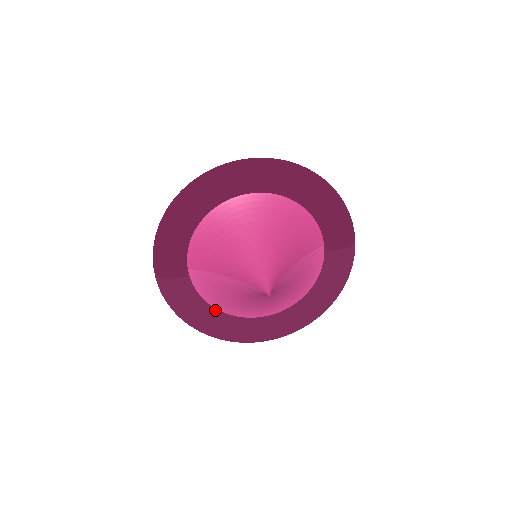
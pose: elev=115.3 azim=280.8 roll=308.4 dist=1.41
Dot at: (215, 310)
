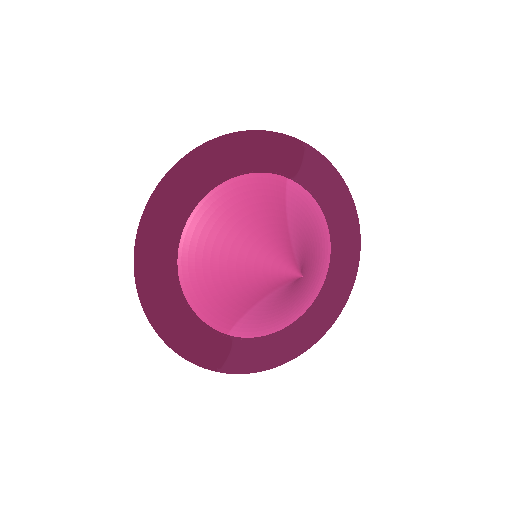
Dot at: (287, 329)
